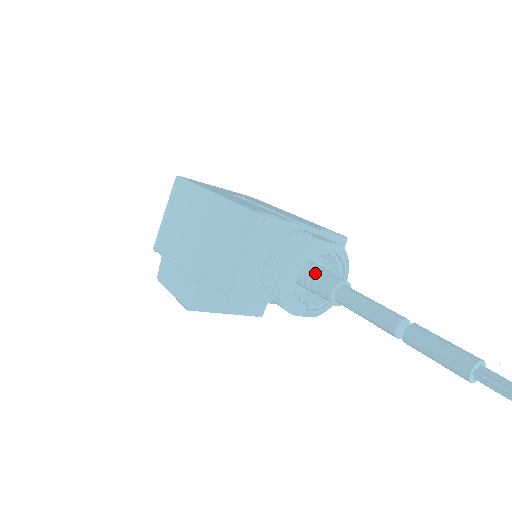
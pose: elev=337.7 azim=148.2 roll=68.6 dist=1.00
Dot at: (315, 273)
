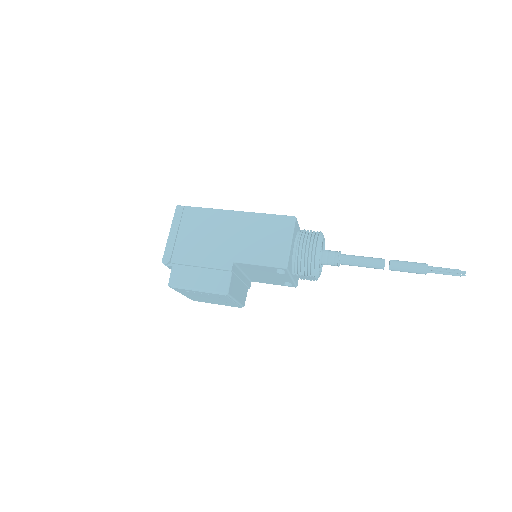
Dot at: (322, 251)
